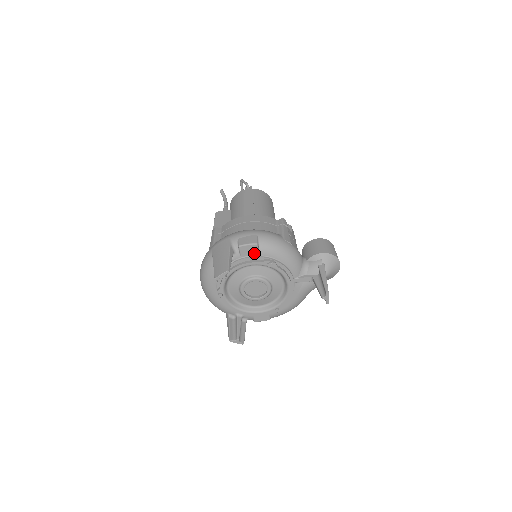
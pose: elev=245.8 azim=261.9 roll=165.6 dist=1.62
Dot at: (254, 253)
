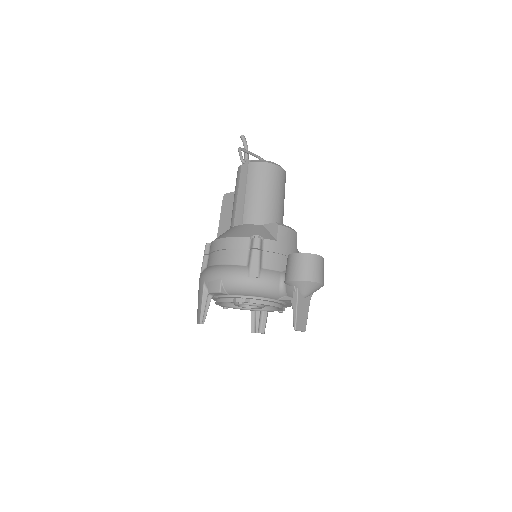
Dot at: (224, 294)
